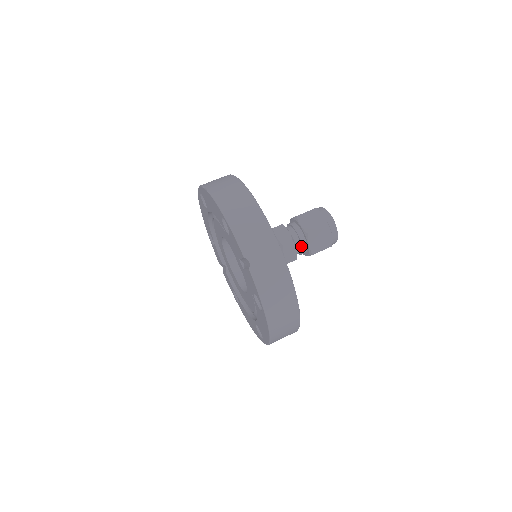
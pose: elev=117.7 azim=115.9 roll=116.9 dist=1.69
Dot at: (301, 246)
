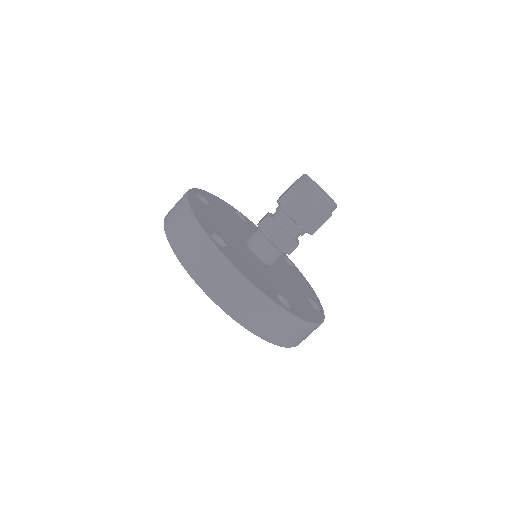
Dot at: occluded
